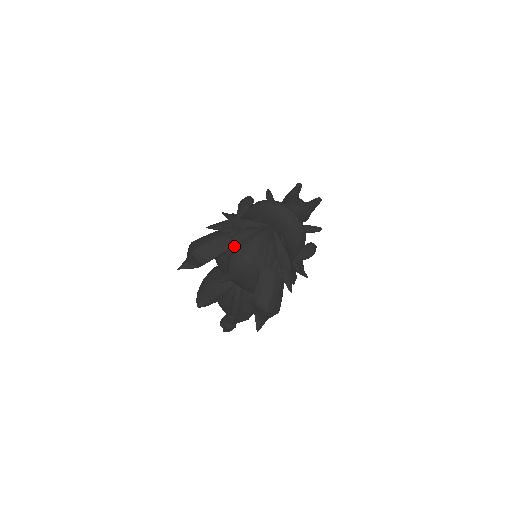
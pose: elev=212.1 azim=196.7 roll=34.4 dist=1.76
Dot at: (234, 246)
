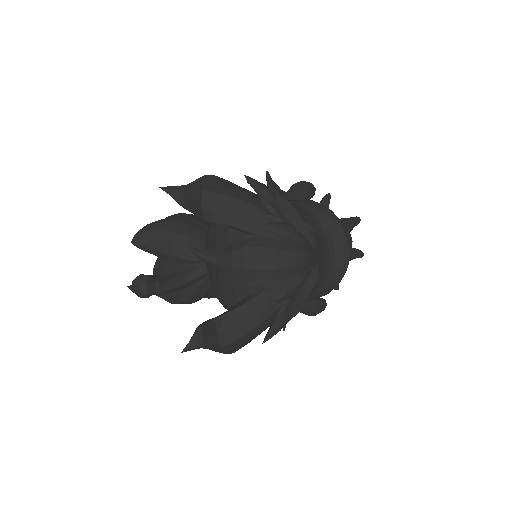
Dot at: (261, 235)
